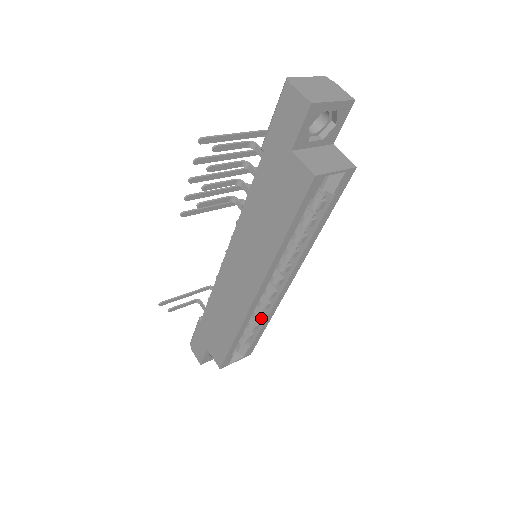
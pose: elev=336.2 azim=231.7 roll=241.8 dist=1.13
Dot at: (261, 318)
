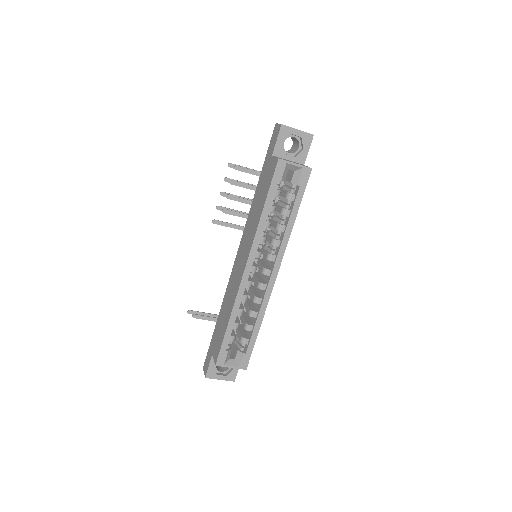
Dot at: (254, 316)
